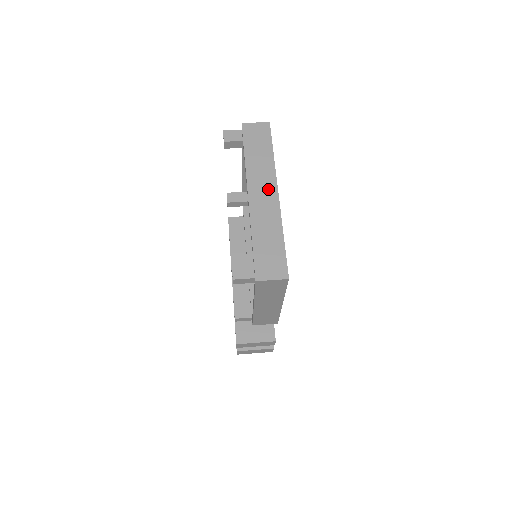
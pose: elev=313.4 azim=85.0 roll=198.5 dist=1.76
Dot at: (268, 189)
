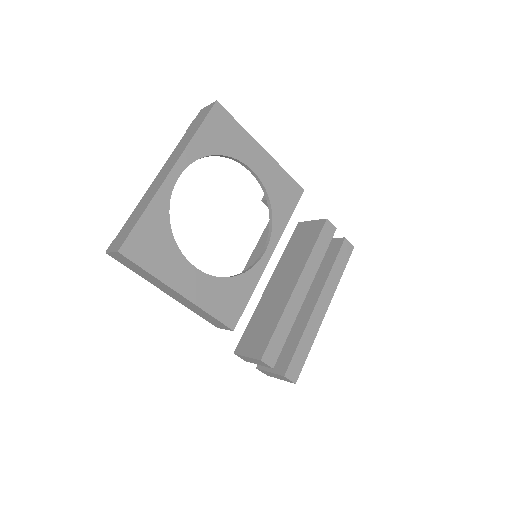
Dot at: (169, 167)
